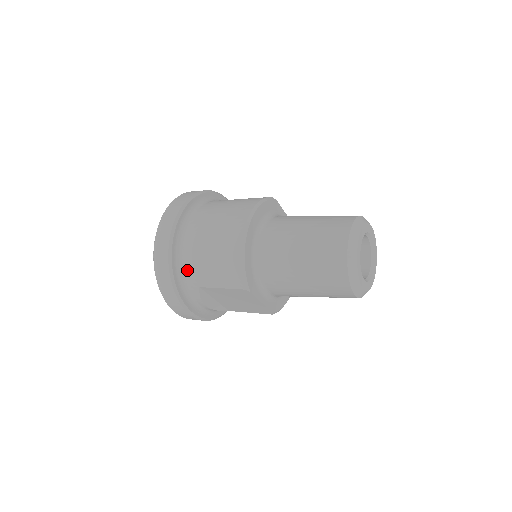
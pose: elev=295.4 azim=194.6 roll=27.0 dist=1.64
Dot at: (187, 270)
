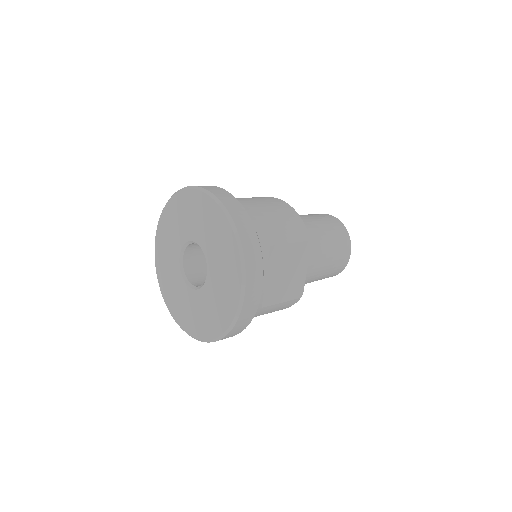
Dot at: (255, 228)
